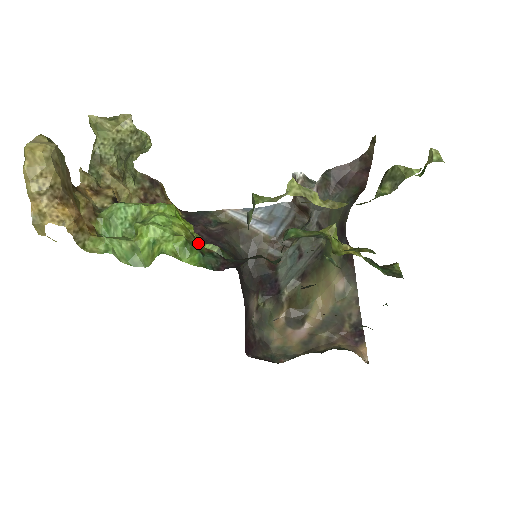
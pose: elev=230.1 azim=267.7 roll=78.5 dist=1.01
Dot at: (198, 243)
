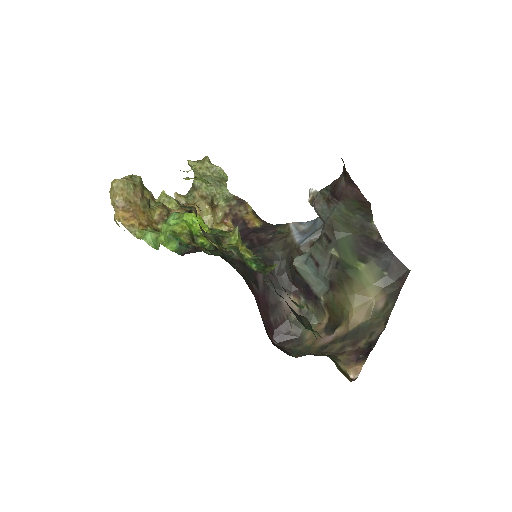
Dot at: (186, 238)
